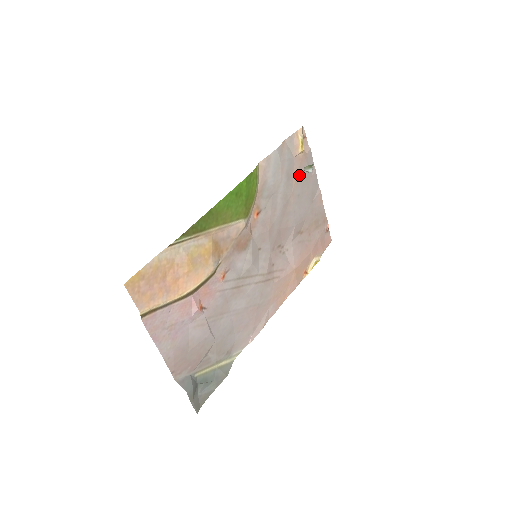
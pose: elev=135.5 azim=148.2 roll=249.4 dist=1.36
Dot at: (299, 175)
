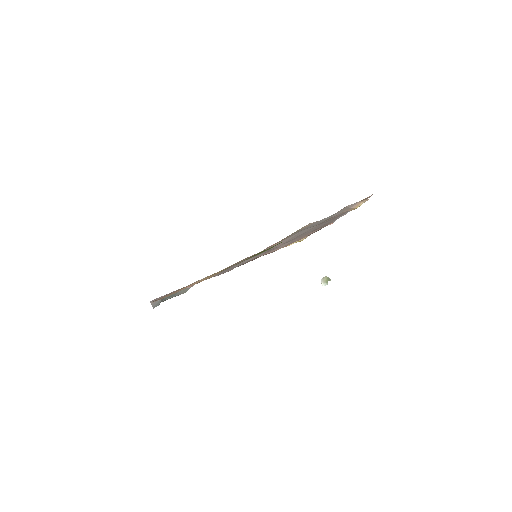
Dot at: occluded
